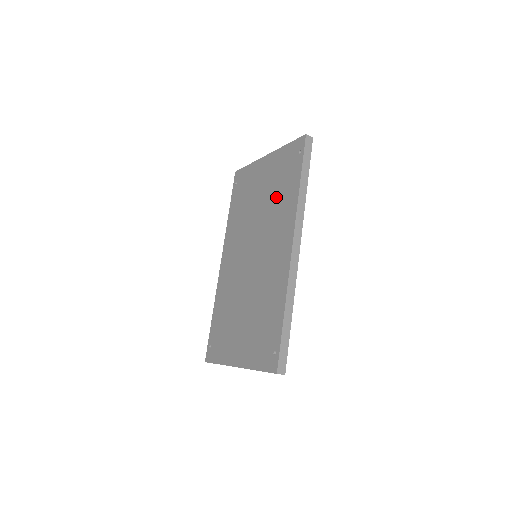
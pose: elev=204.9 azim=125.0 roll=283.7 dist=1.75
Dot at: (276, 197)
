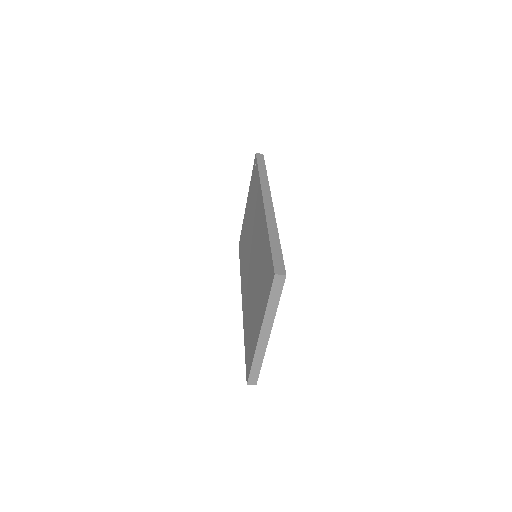
Dot at: (253, 204)
